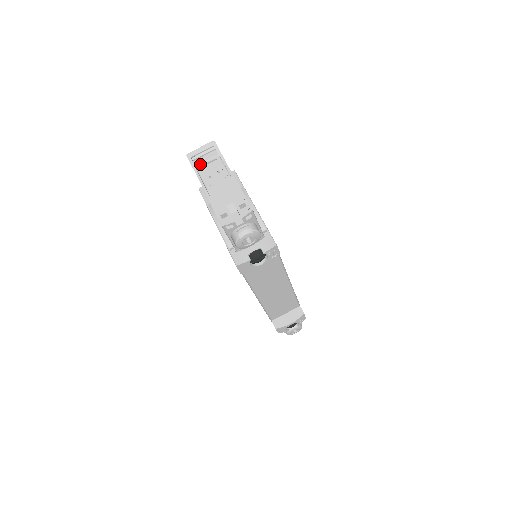
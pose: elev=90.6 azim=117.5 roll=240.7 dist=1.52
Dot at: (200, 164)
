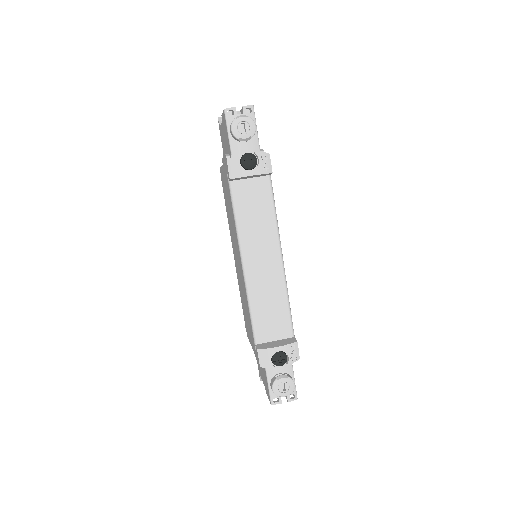
Dot at: occluded
